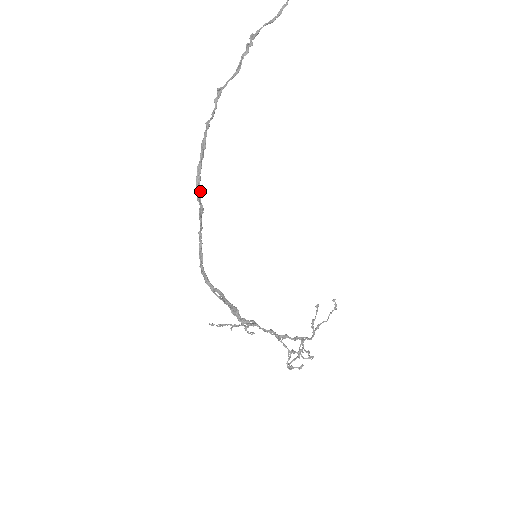
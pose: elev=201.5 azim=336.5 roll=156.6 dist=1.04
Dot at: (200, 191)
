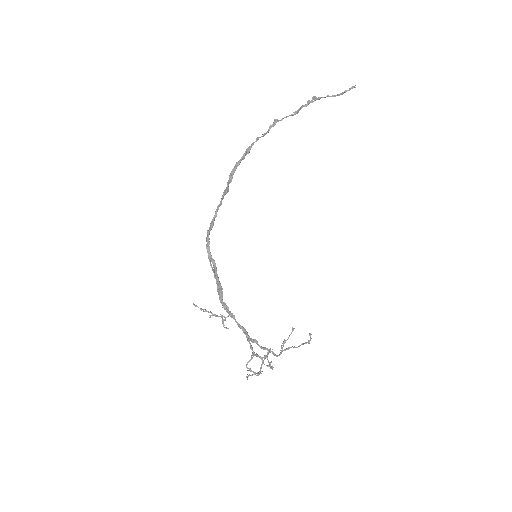
Dot at: (232, 178)
